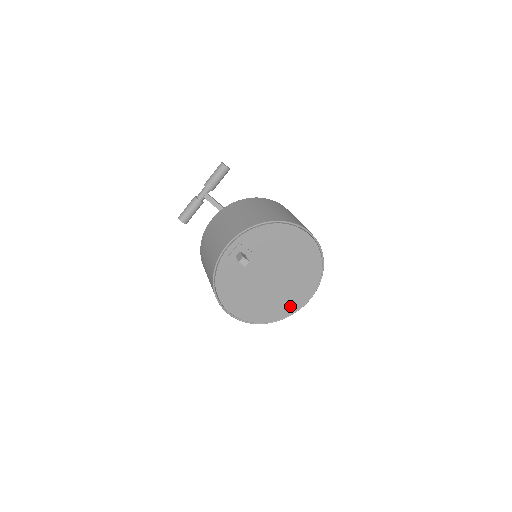
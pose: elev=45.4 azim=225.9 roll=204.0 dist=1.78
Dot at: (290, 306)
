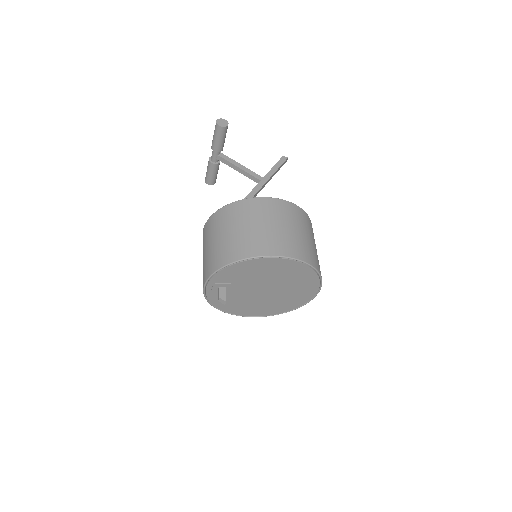
Dot at: (300, 300)
